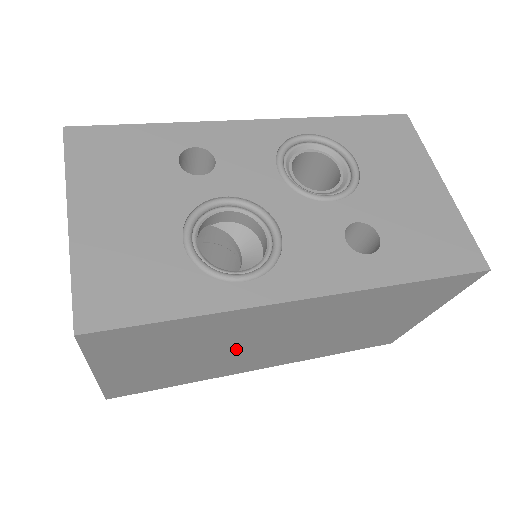
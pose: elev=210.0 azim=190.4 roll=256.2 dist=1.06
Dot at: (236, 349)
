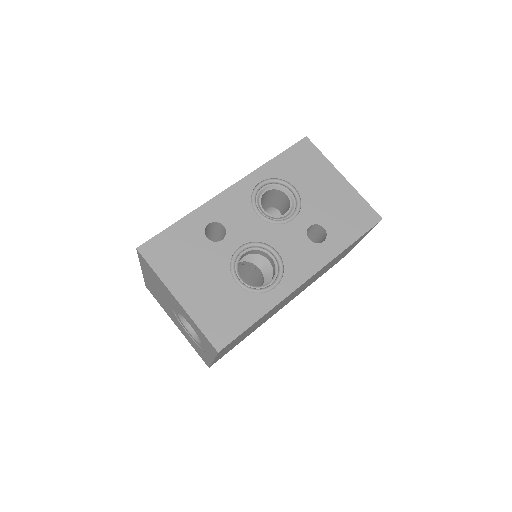
Dot at: occluded
